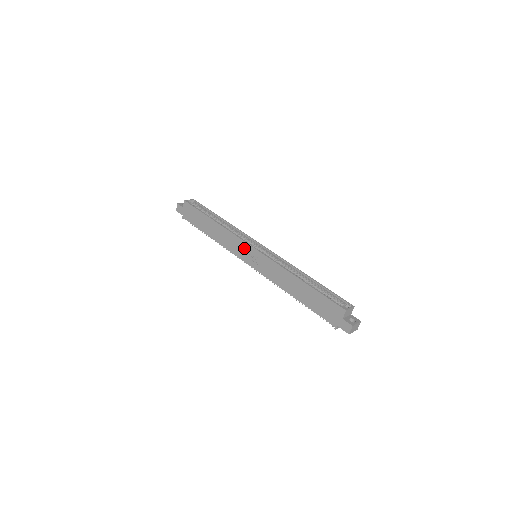
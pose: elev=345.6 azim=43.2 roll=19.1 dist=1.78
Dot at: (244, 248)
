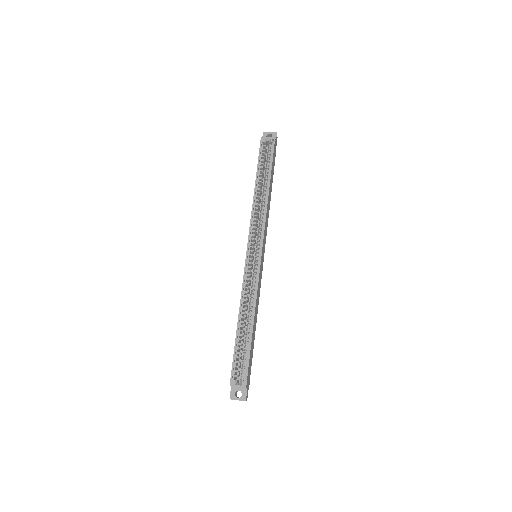
Dot at: occluded
